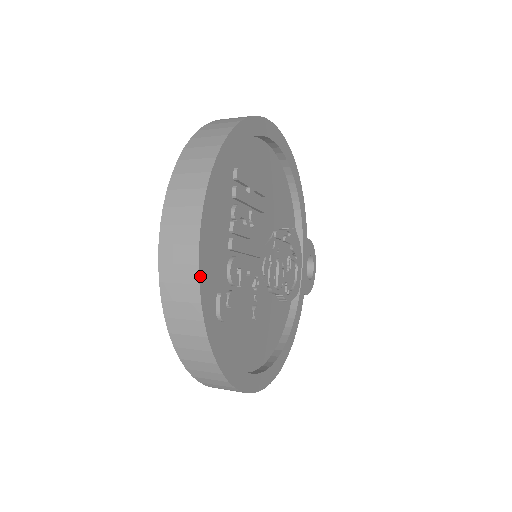
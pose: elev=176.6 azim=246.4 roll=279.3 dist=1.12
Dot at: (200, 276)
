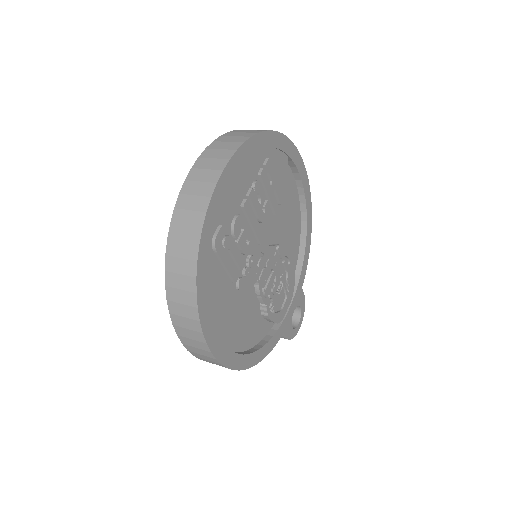
Dot at: (214, 192)
